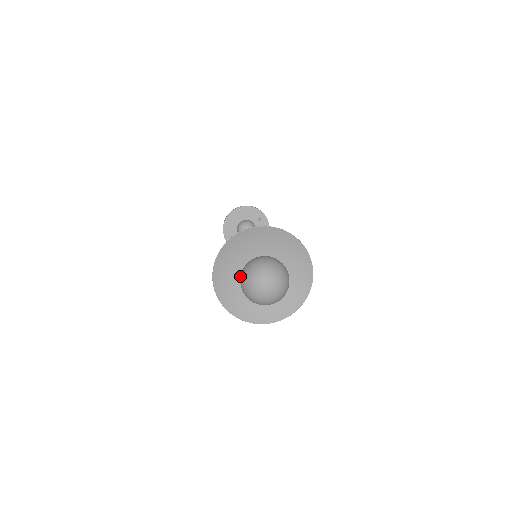
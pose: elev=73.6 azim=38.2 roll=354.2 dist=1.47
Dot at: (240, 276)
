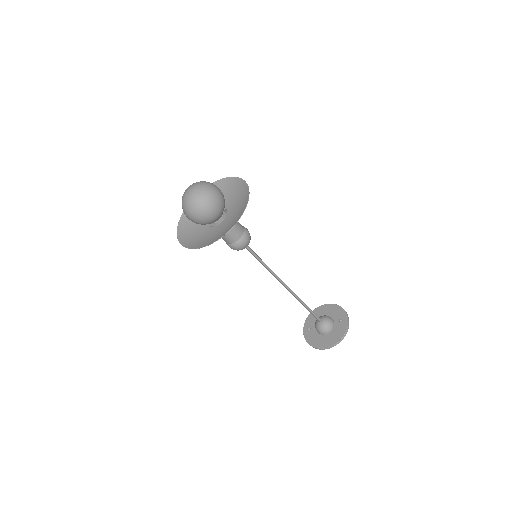
Dot at: occluded
